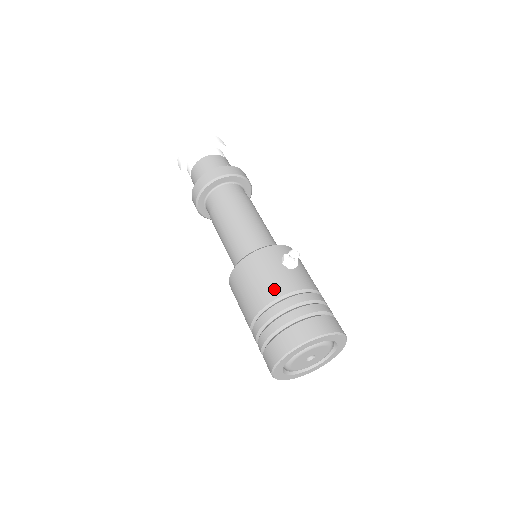
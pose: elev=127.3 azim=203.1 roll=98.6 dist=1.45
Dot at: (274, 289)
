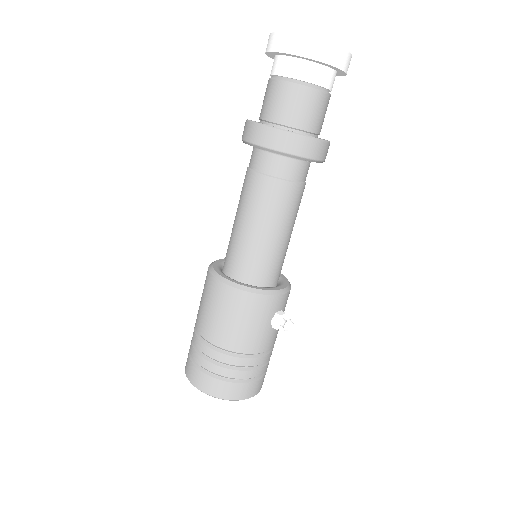
Dot at: (246, 344)
